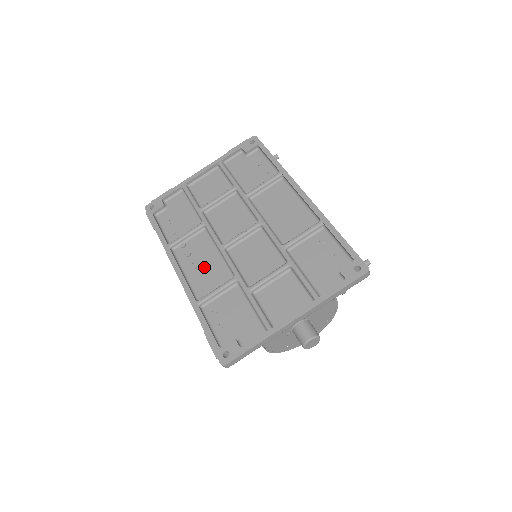
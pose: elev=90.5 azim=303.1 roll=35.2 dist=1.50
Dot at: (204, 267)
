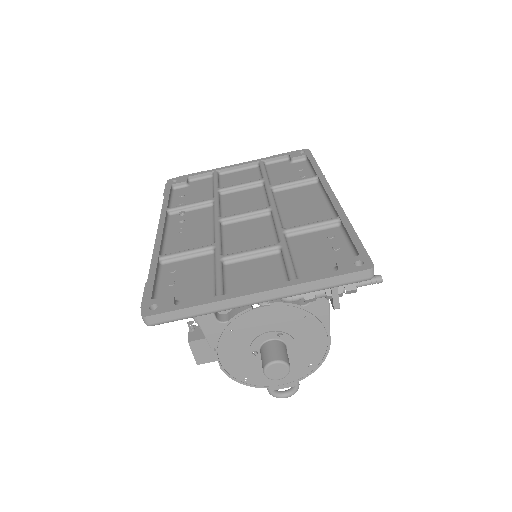
Dot at: (189, 233)
